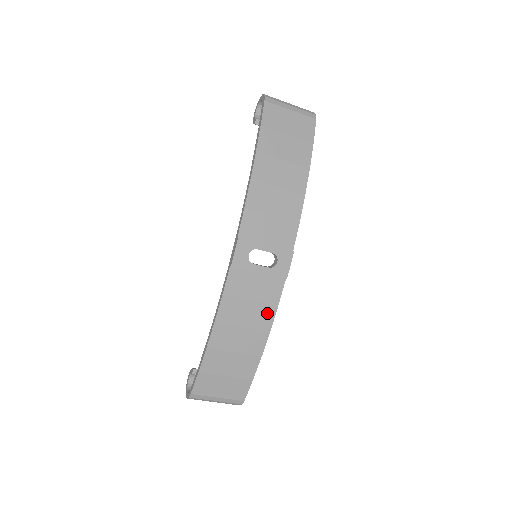
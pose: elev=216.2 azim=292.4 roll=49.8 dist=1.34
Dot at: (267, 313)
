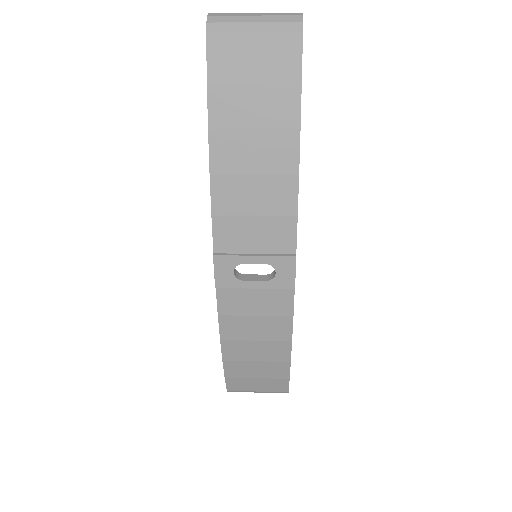
Dot at: (281, 325)
